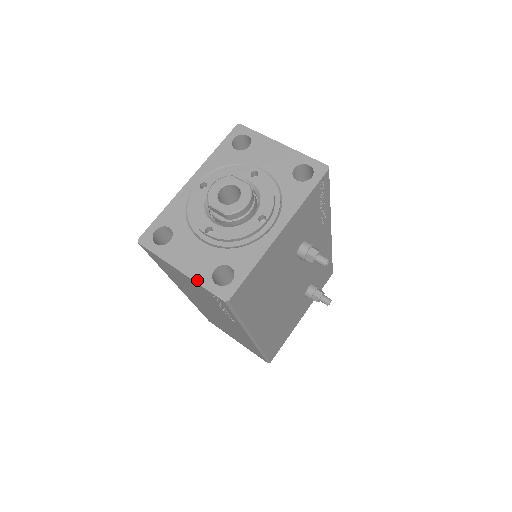
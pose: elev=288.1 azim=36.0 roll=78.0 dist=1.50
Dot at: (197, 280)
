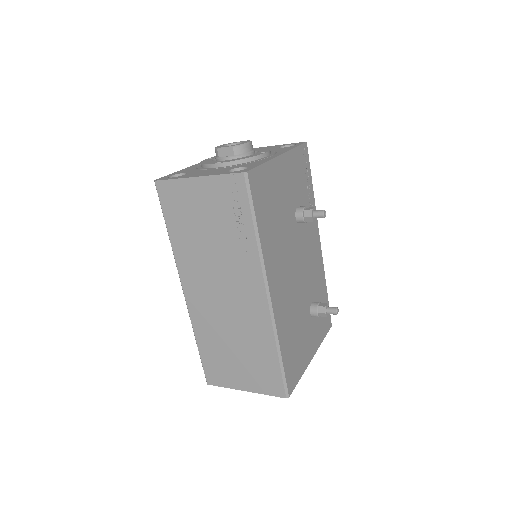
Dot at: (215, 174)
